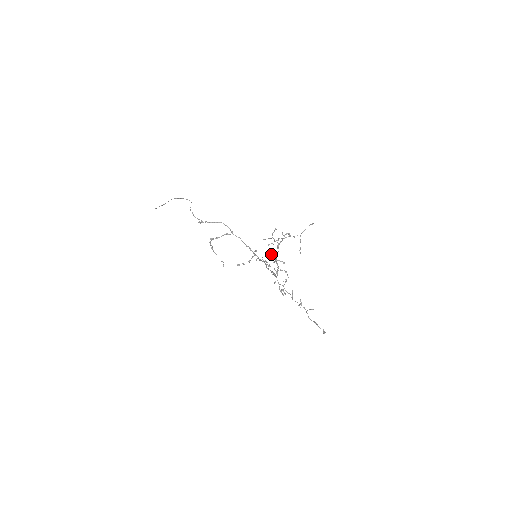
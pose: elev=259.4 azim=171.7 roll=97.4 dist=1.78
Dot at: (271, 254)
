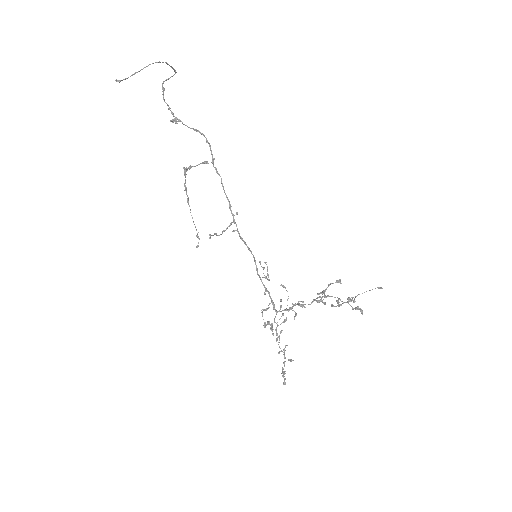
Dot at: occluded
